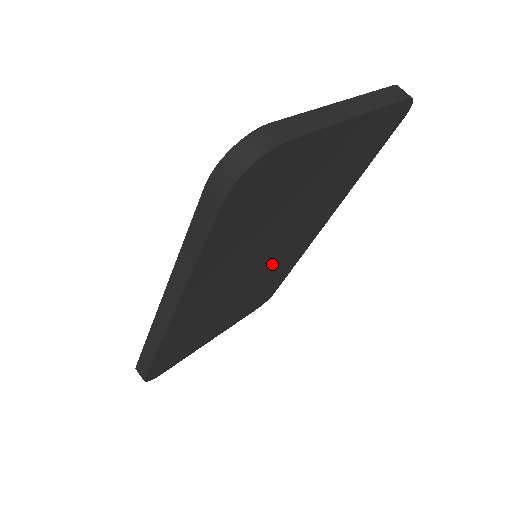
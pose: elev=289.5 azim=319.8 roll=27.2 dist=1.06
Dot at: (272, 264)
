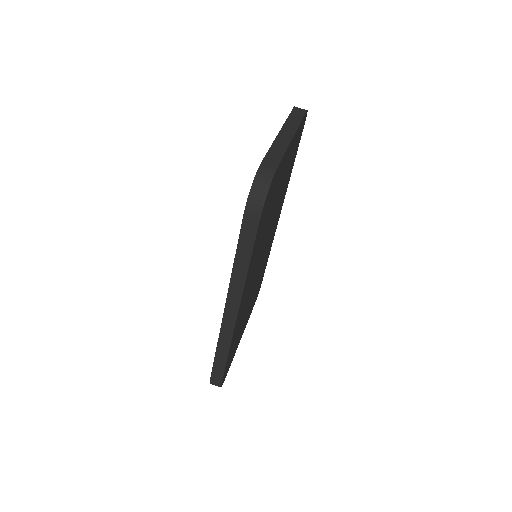
Dot at: occluded
